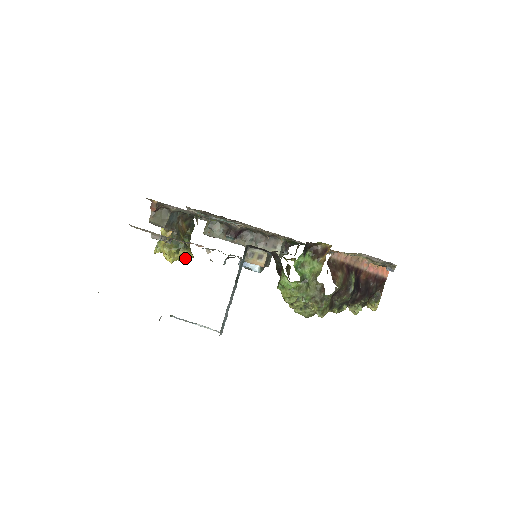
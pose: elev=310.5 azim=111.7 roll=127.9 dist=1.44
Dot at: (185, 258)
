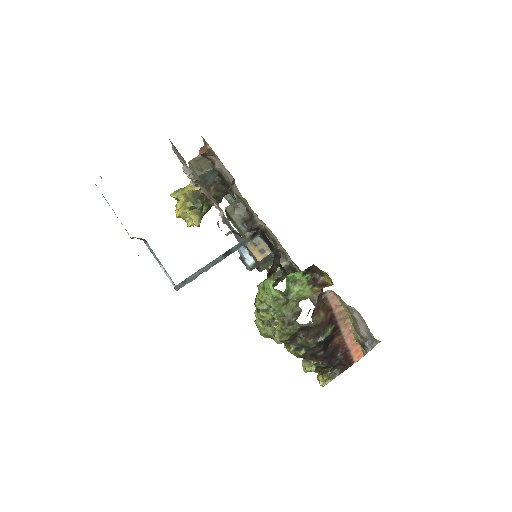
Dot at: (192, 221)
